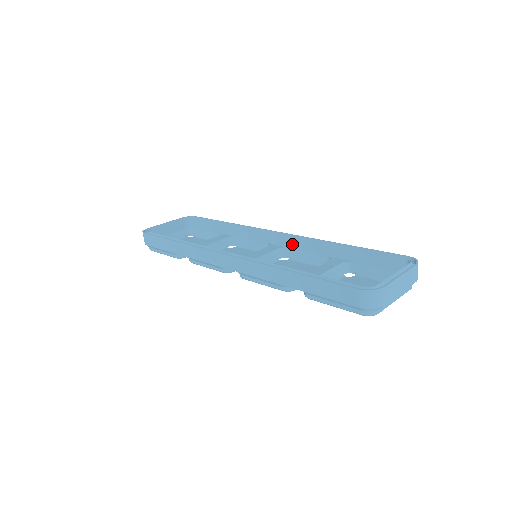
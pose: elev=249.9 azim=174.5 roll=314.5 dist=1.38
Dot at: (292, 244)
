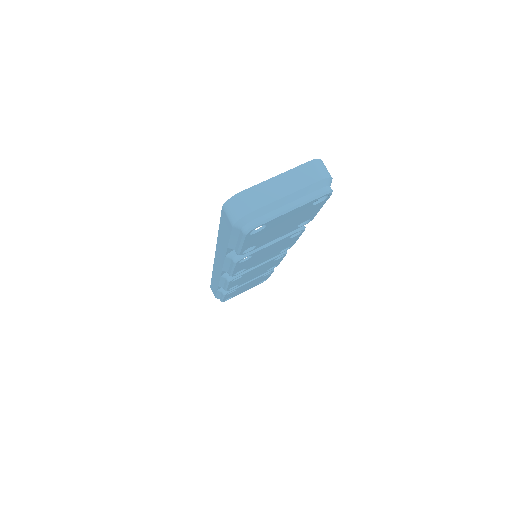
Dot at: occluded
